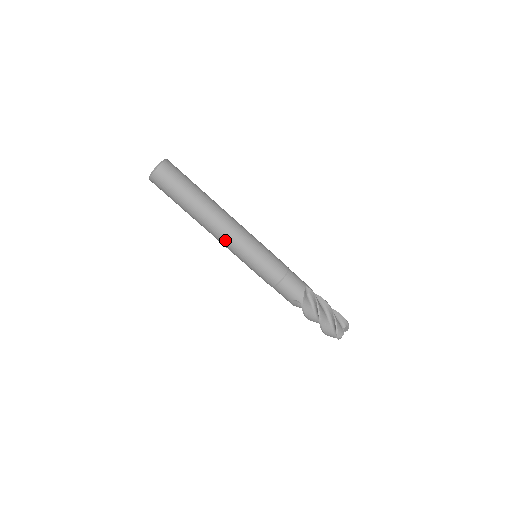
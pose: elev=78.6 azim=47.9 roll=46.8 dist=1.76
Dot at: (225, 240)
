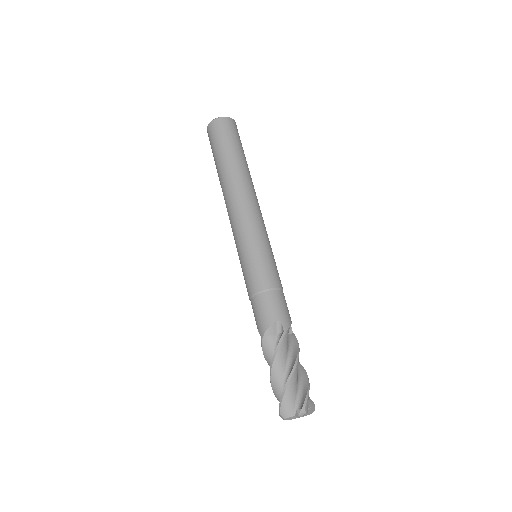
Dot at: (247, 209)
